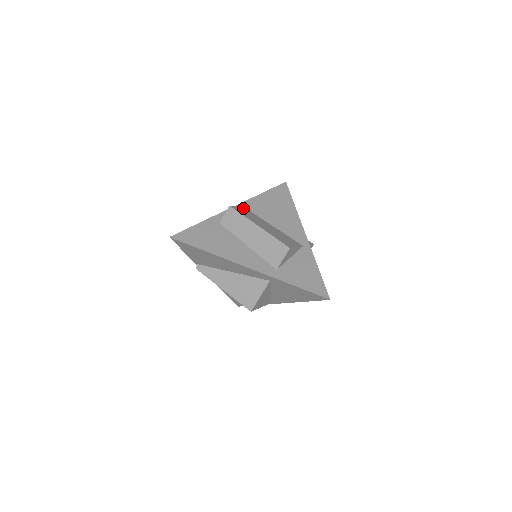
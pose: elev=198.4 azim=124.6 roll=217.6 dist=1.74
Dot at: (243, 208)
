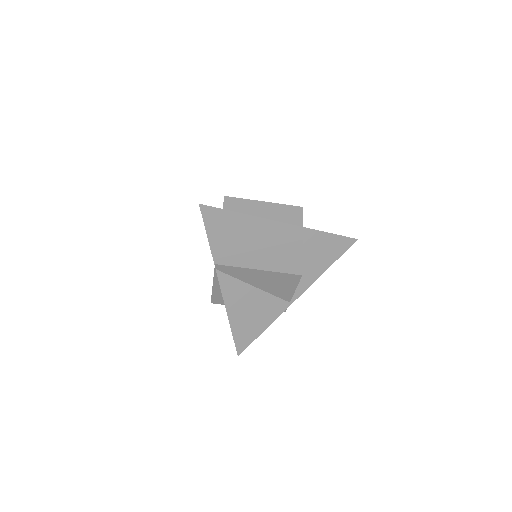
Dot at: occluded
